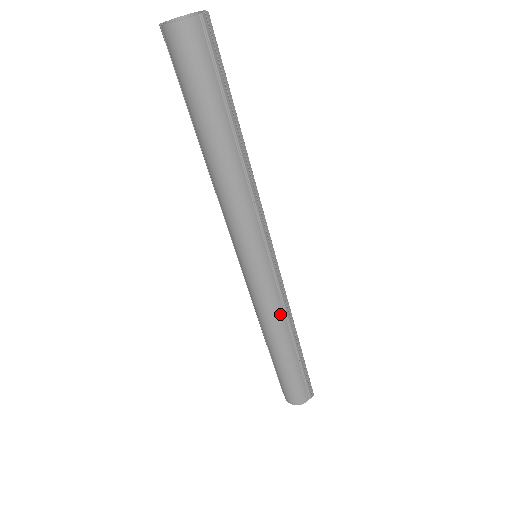
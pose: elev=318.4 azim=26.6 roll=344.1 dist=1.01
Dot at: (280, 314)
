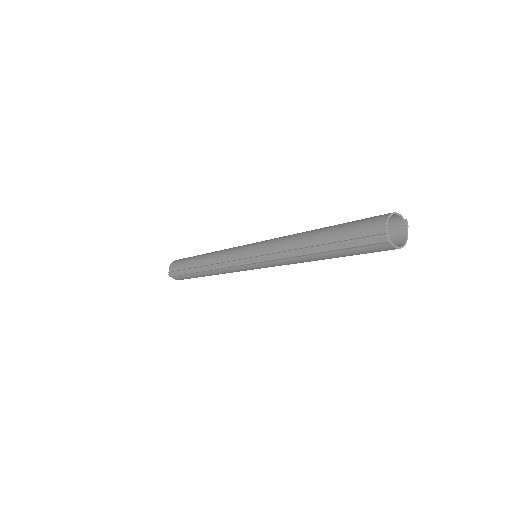
Dot at: occluded
